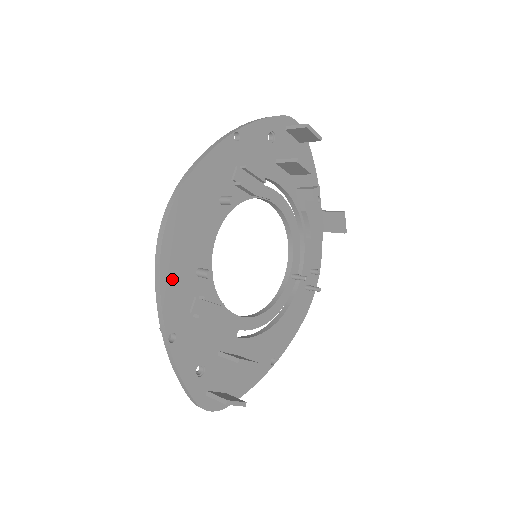
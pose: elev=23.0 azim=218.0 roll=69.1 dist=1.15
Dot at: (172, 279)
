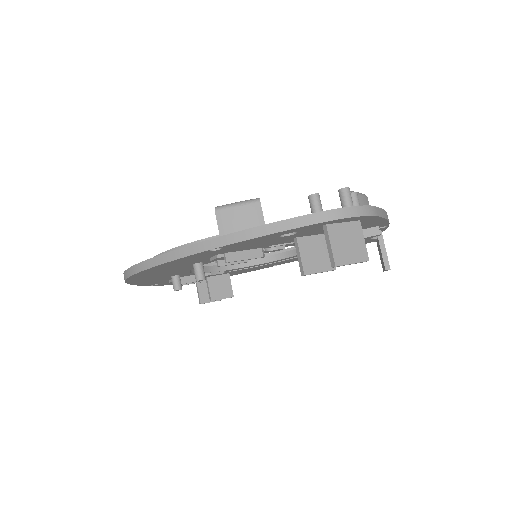
Dot at: (144, 282)
